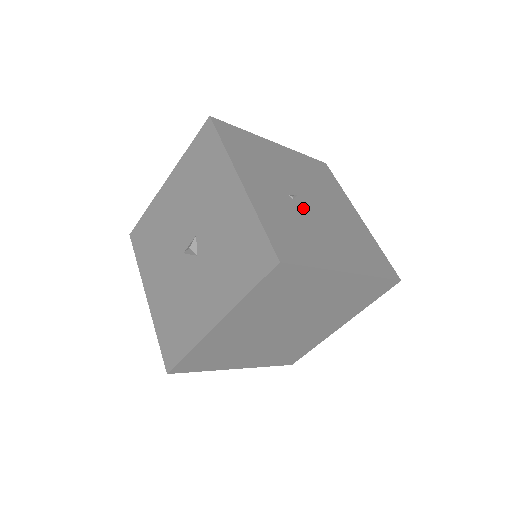
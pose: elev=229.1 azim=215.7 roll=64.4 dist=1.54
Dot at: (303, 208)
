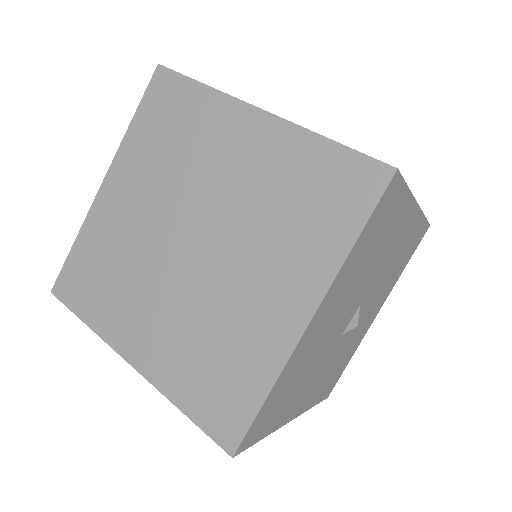
Dot at: occluded
